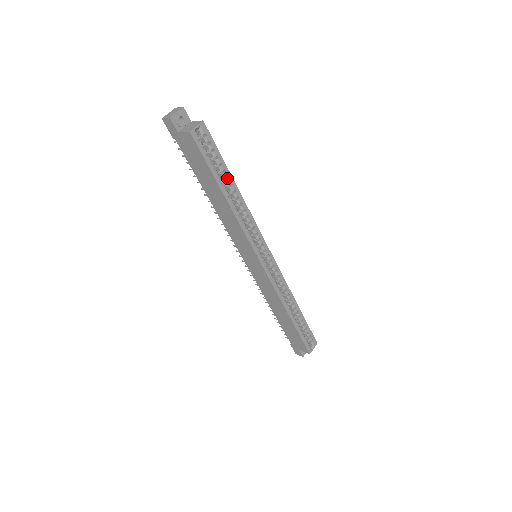
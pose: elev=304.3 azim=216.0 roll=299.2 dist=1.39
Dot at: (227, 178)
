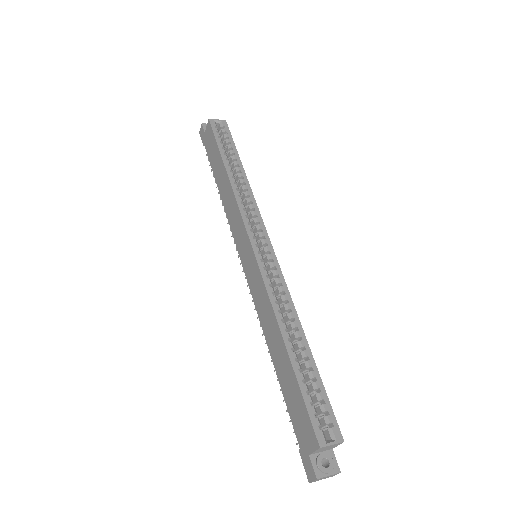
Dot at: (236, 163)
